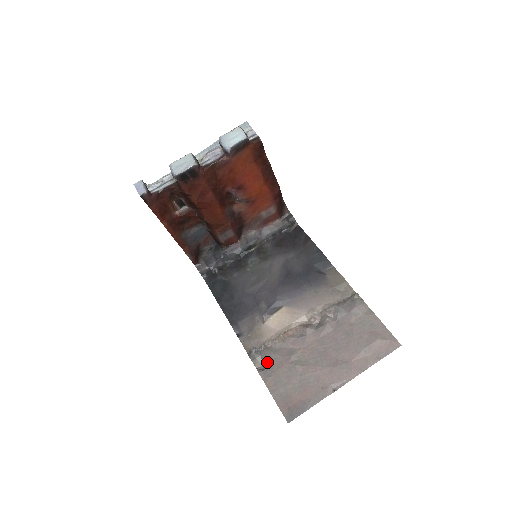
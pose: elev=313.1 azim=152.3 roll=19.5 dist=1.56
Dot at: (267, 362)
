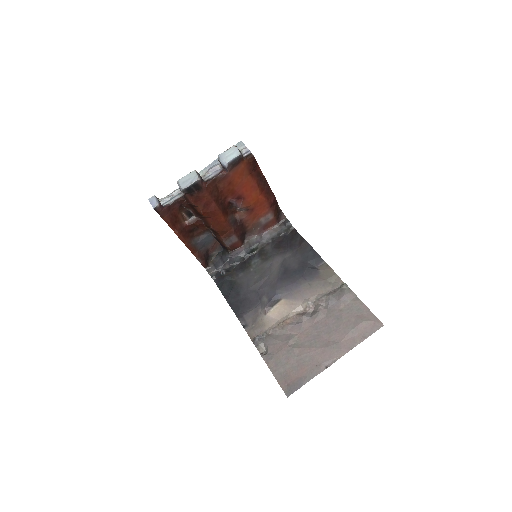
Dot at: (269, 347)
